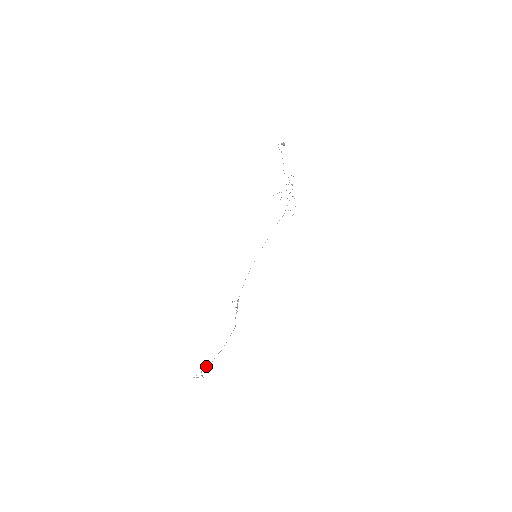
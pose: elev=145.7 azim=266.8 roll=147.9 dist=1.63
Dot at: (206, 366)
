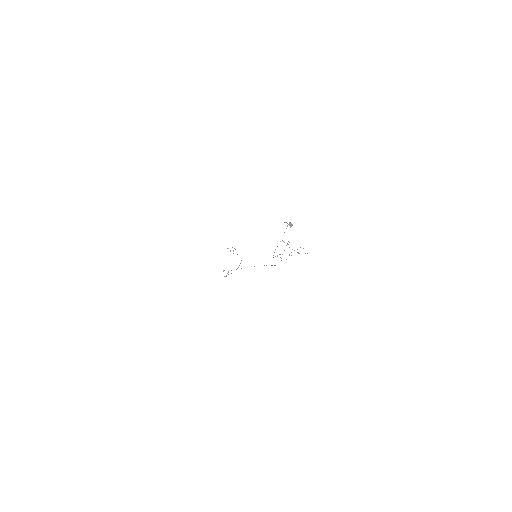
Dot at: occluded
